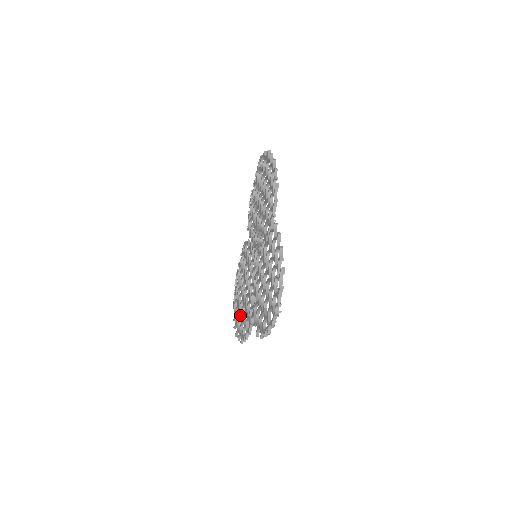
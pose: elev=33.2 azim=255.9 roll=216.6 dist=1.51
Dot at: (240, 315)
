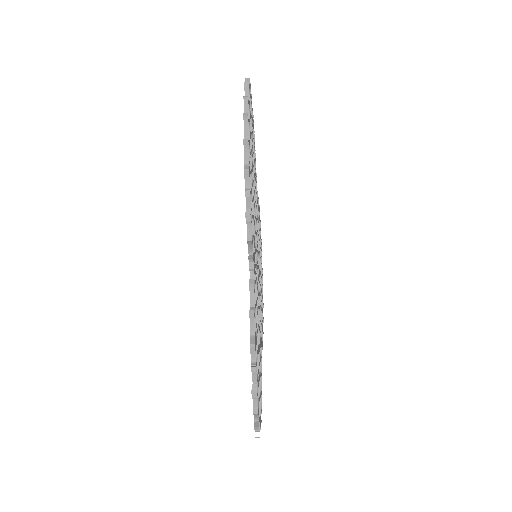
Dot at: occluded
